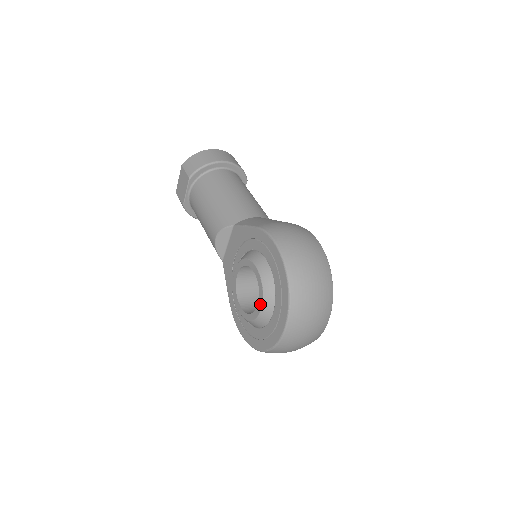
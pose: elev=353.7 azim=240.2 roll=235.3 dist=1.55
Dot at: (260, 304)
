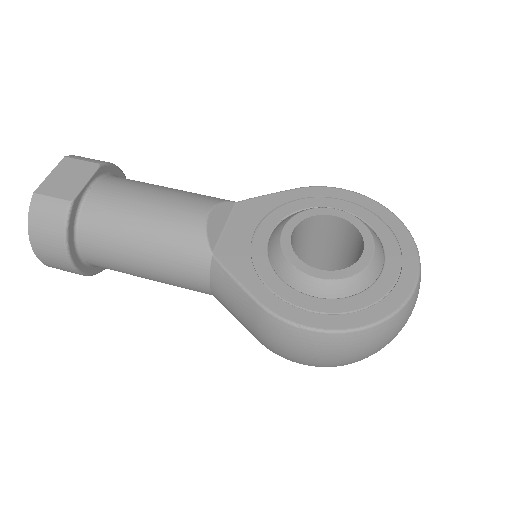
Dot at: (370, 241)
